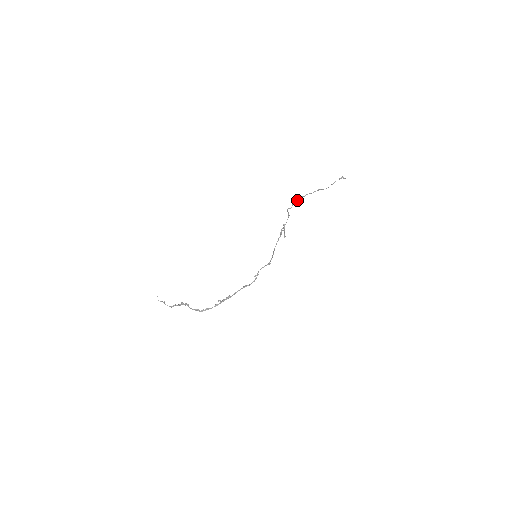
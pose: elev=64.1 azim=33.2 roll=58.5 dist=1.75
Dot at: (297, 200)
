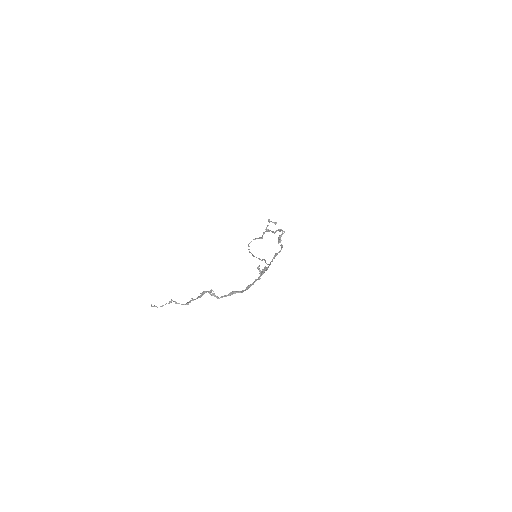
Dot at: occluded
